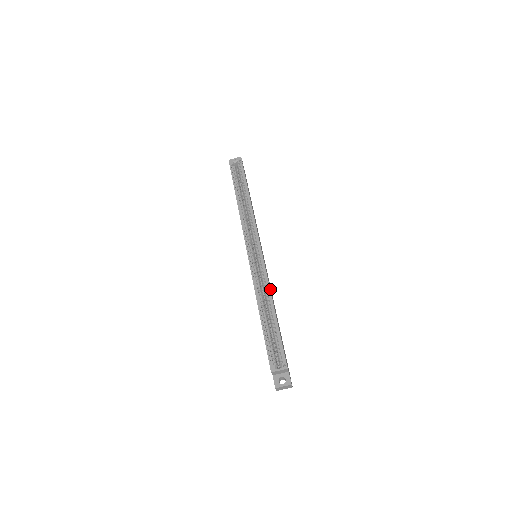
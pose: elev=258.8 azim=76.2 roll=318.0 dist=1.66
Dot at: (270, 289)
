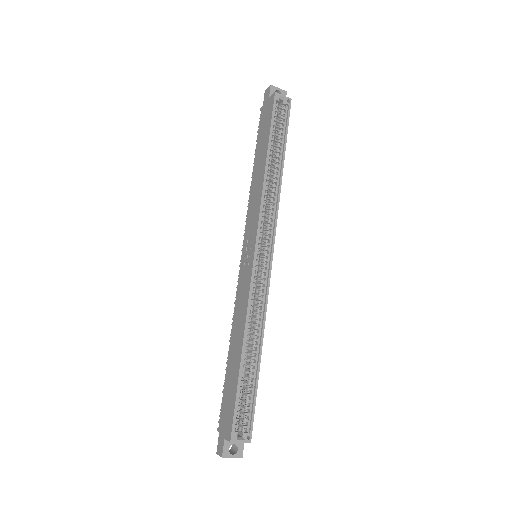
Dot at: (262, 318)
